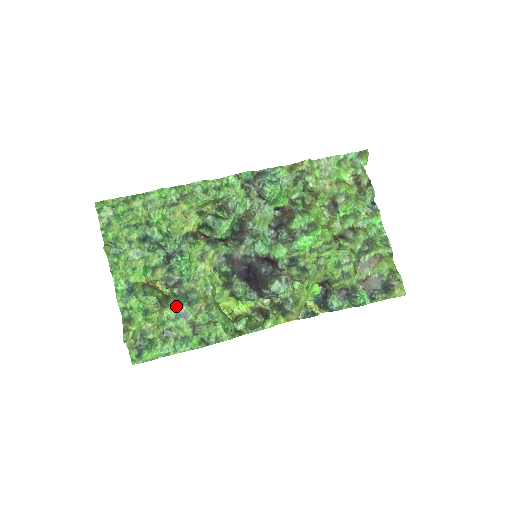
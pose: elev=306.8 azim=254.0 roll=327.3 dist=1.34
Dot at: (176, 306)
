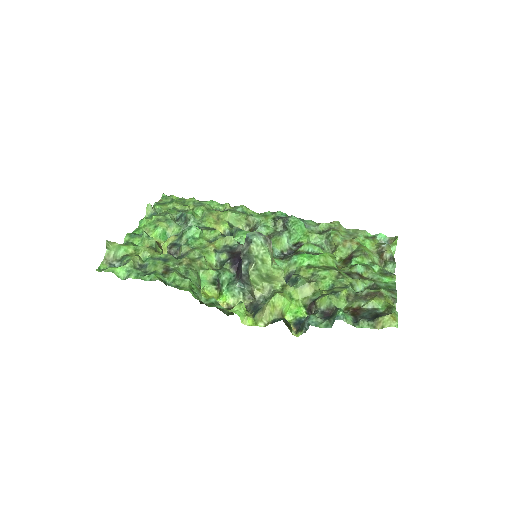
Dot at: occluded
